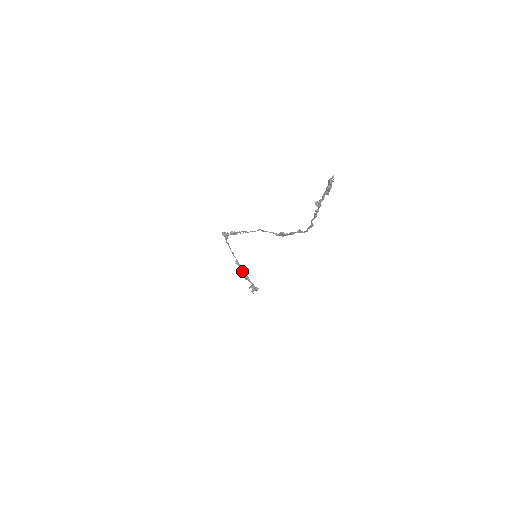
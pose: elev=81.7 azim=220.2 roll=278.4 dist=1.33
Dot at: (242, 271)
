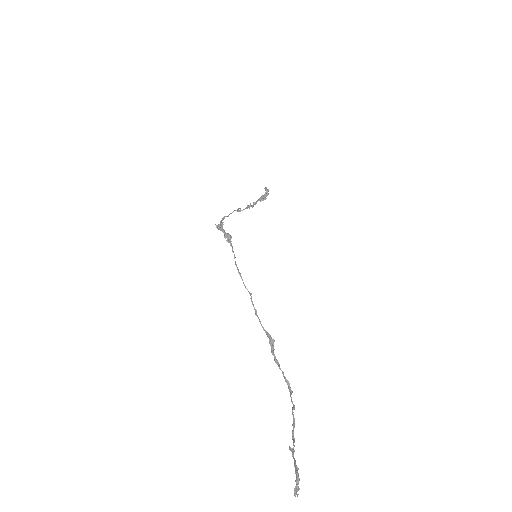
Dot at: (247, 206)
